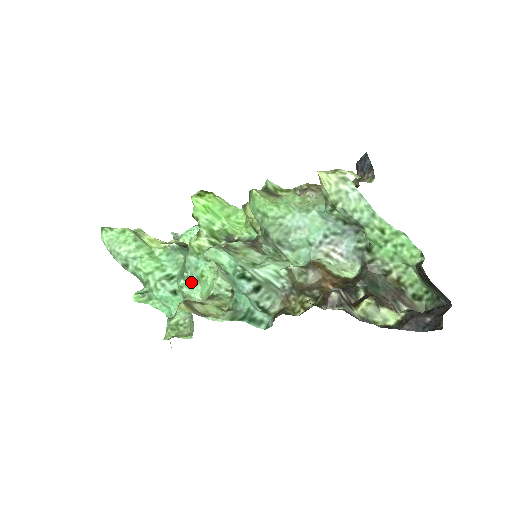
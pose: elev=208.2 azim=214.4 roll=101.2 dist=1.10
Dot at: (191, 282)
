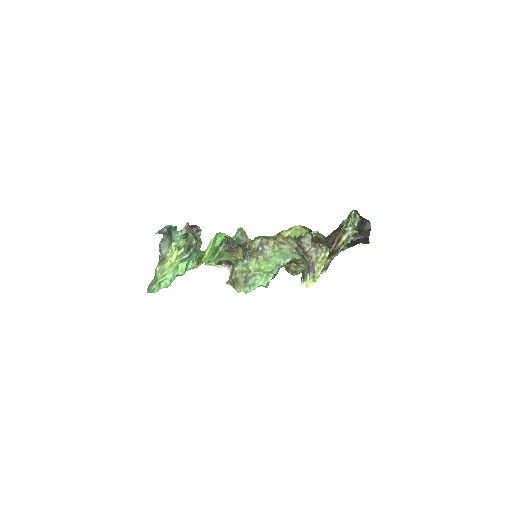
Dot at: occluded
